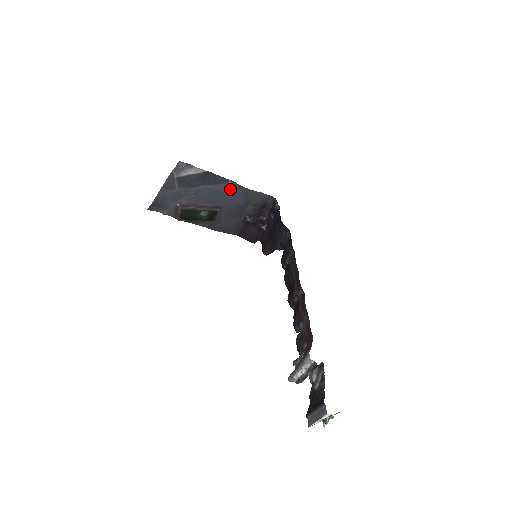
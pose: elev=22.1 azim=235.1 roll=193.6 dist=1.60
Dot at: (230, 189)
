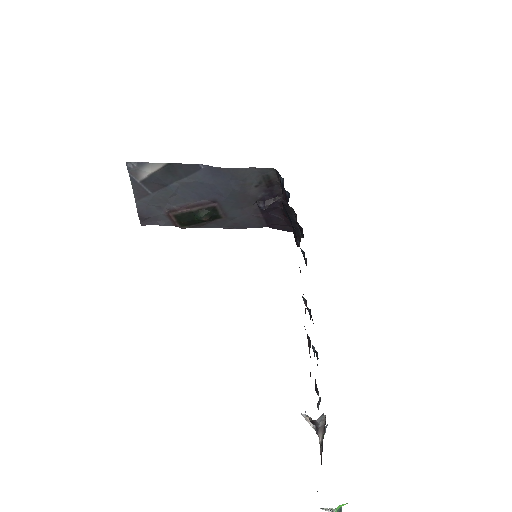
Dot at: (209, 176)
